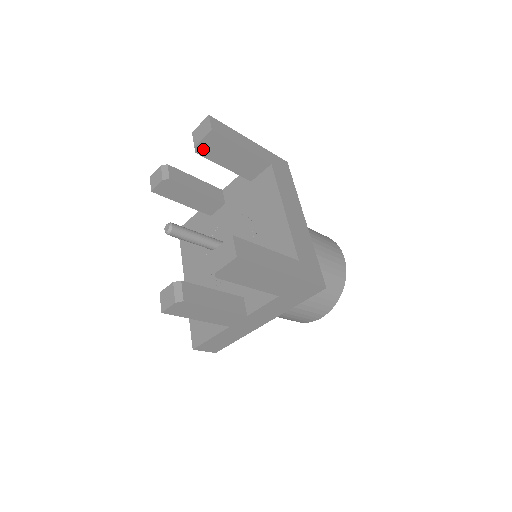
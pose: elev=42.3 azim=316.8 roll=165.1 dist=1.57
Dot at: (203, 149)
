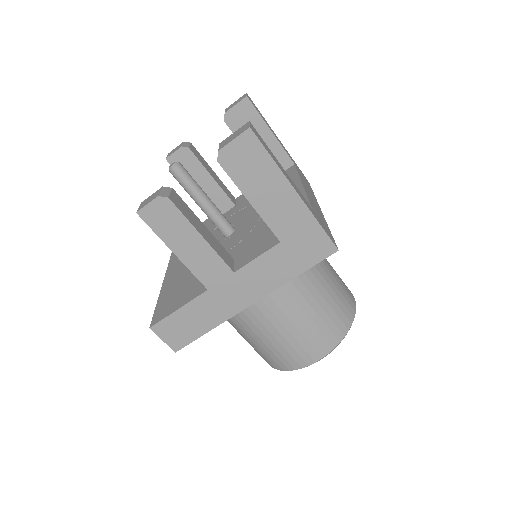
Dot at: (232, 119)
